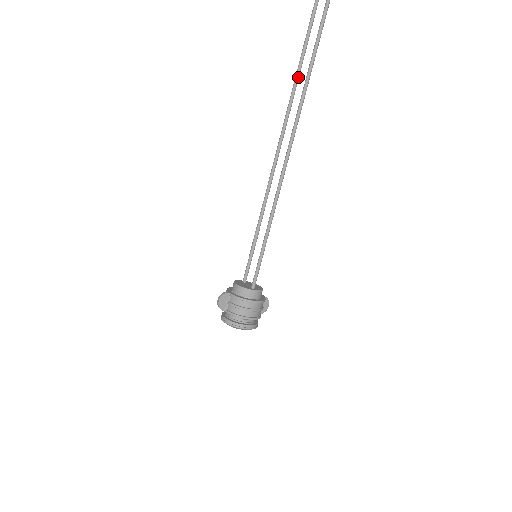
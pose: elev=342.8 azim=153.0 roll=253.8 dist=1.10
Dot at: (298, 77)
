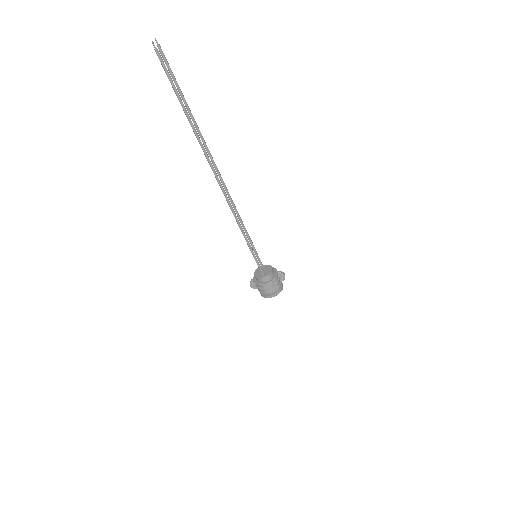
Dot at: (208, 151)
